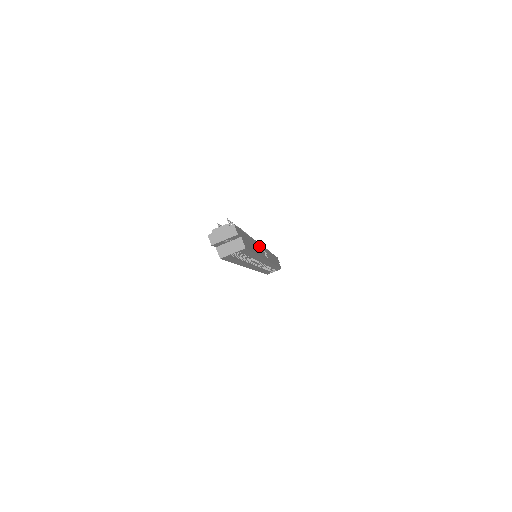
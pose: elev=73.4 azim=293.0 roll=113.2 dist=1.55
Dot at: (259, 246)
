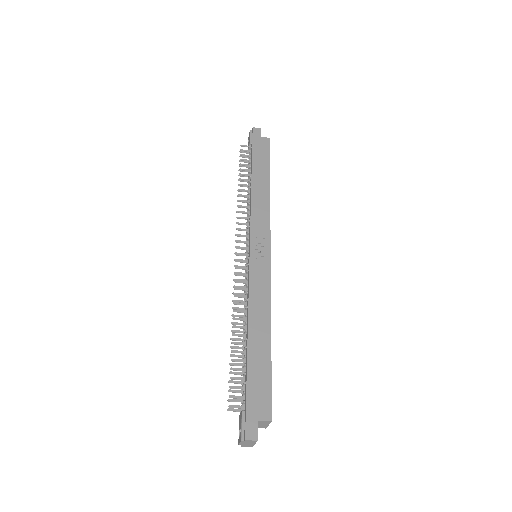
Dot at: (254, 285)
